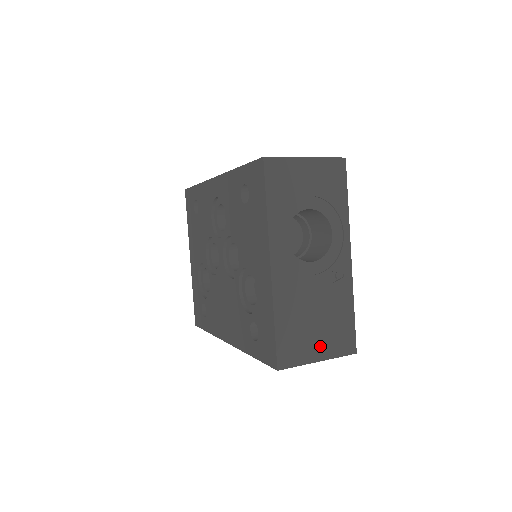
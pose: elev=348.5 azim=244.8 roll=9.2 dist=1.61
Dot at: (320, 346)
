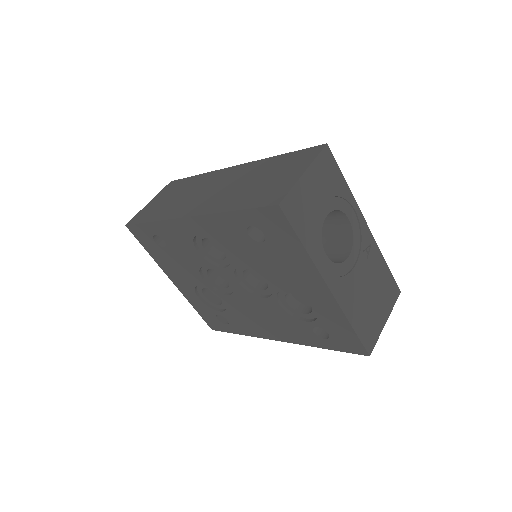
Dot at: (382, 311)
